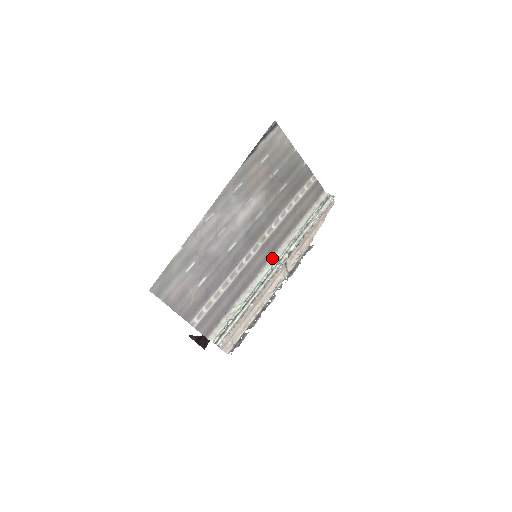
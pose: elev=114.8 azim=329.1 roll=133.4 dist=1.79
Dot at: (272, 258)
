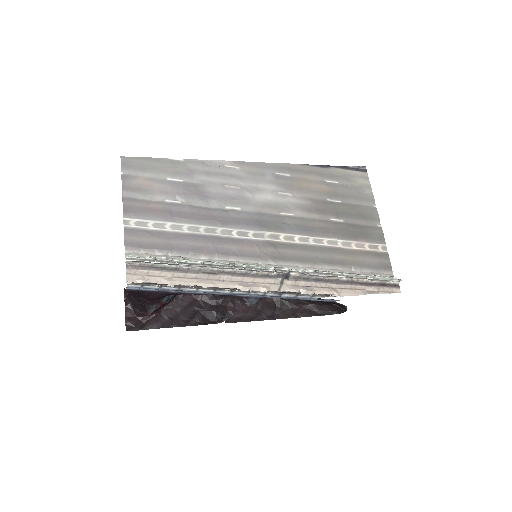
Dot at: (271, 265)
